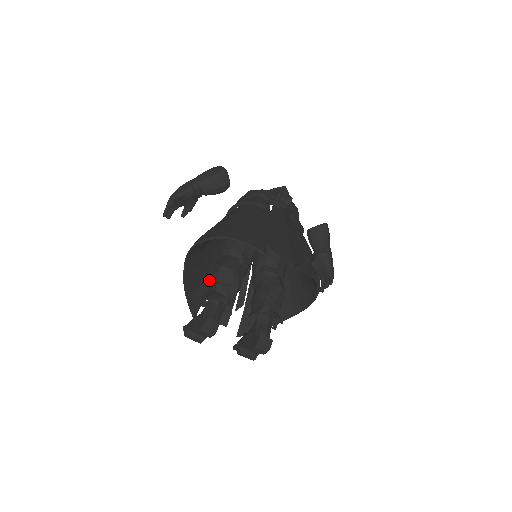
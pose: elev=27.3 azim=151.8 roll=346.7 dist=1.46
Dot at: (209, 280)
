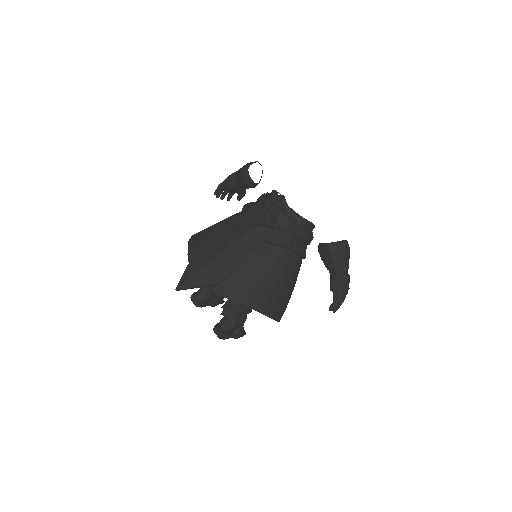
Dot at: occluded
